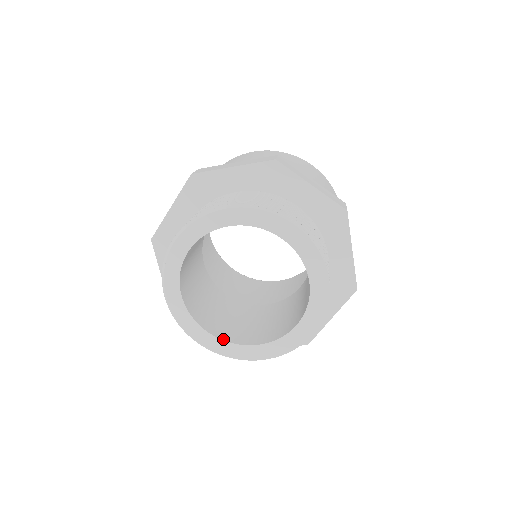
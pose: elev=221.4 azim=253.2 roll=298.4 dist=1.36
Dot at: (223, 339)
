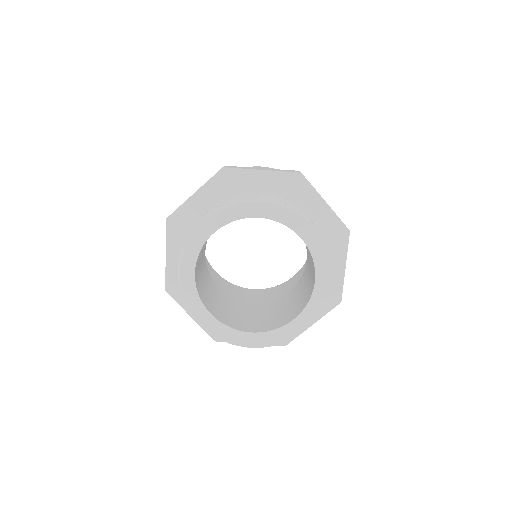
Dot at: (222, 322)
